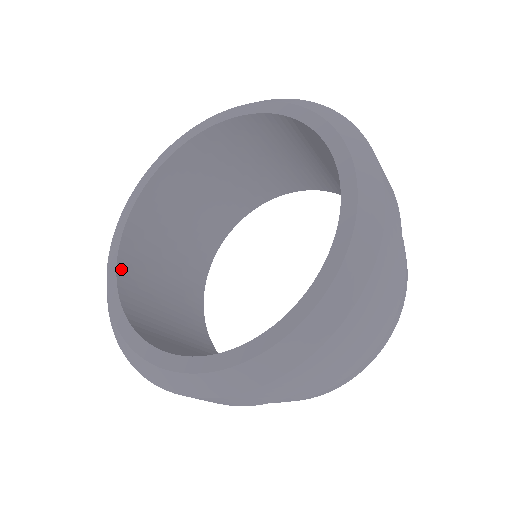
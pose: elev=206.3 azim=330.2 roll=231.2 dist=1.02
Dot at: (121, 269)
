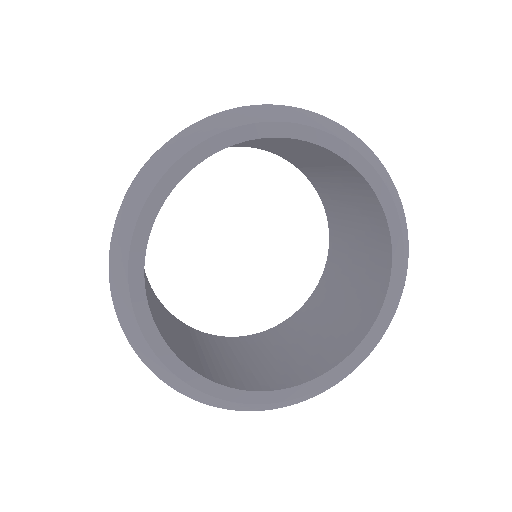
Dot at: (159, 331)
